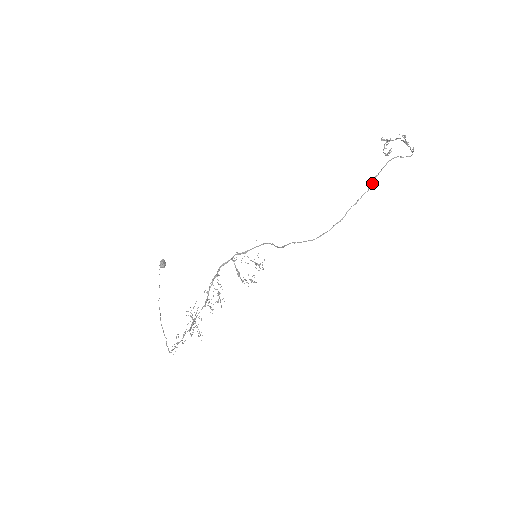
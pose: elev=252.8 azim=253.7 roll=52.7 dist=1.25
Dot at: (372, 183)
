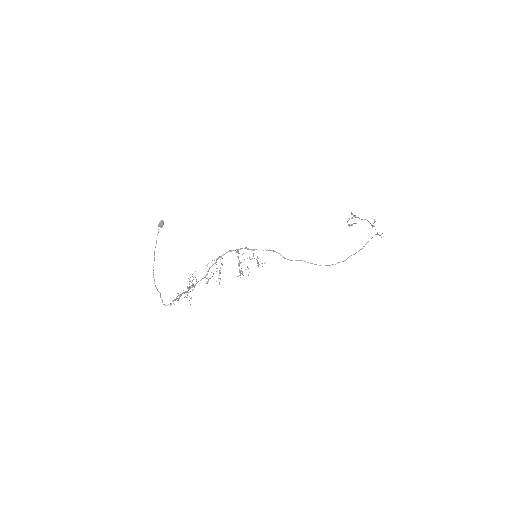
Dot at: occluded
